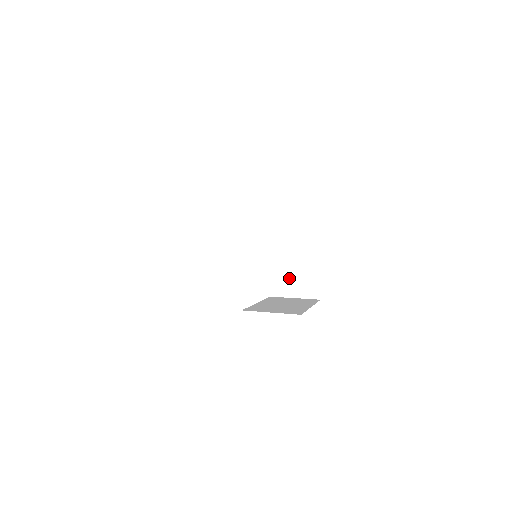
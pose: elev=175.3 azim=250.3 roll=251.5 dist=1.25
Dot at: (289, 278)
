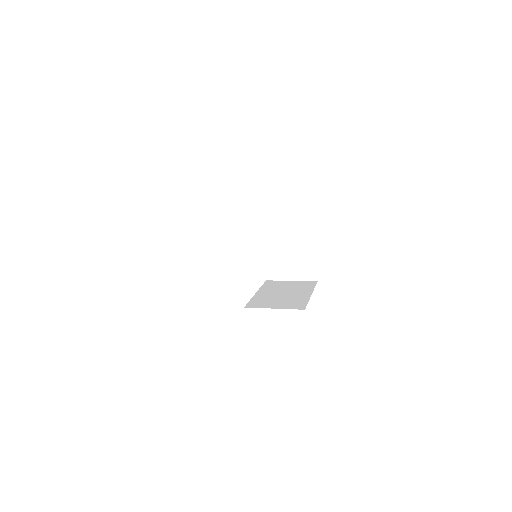
Dot at: (284, 261)
